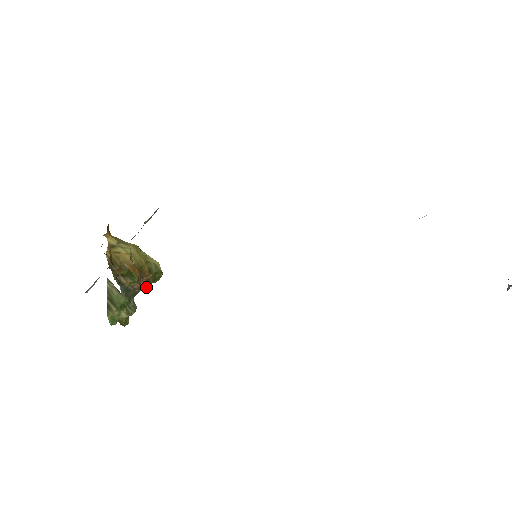
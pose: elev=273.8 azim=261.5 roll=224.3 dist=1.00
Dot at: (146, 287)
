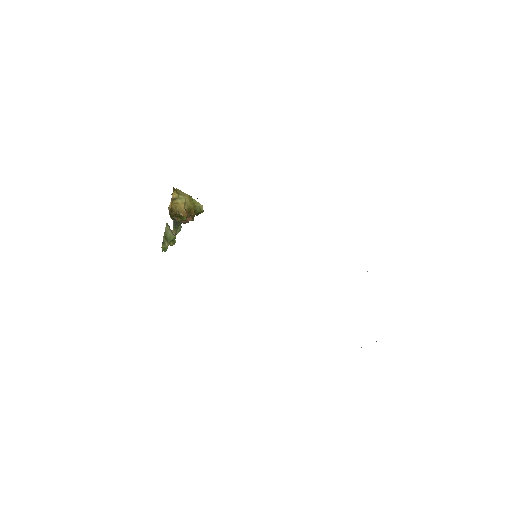
Dot at: (190, 220)
